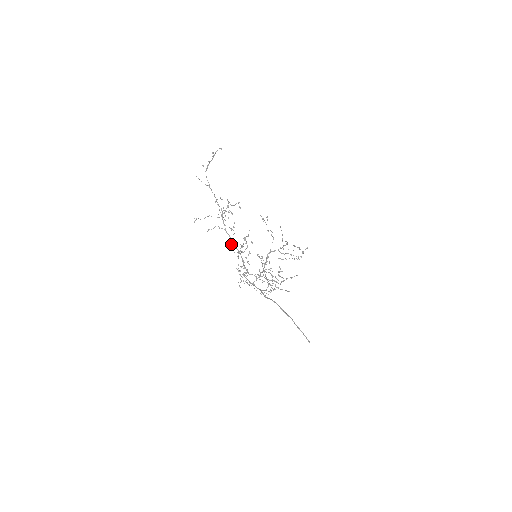
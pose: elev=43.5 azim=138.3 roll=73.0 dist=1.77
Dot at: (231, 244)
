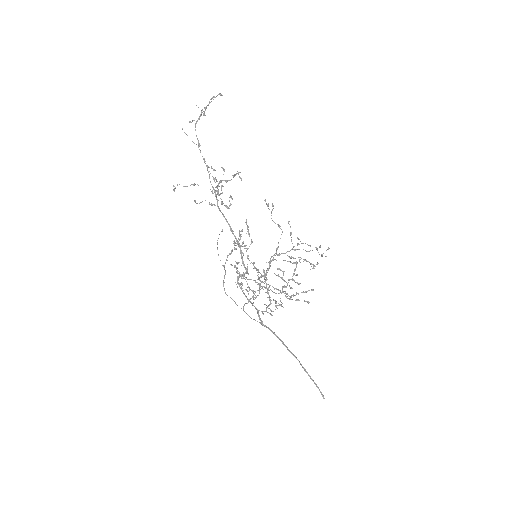
Dot at: occluded
